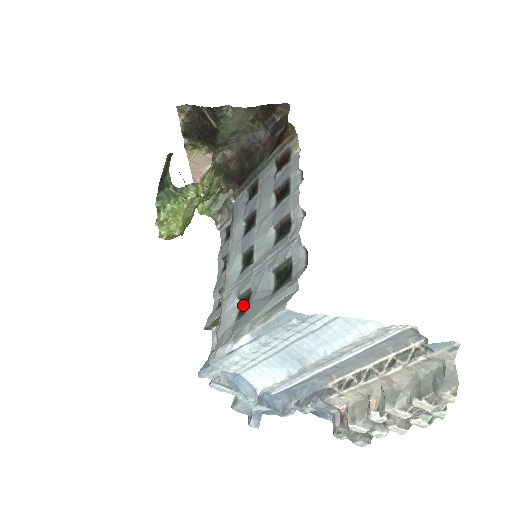
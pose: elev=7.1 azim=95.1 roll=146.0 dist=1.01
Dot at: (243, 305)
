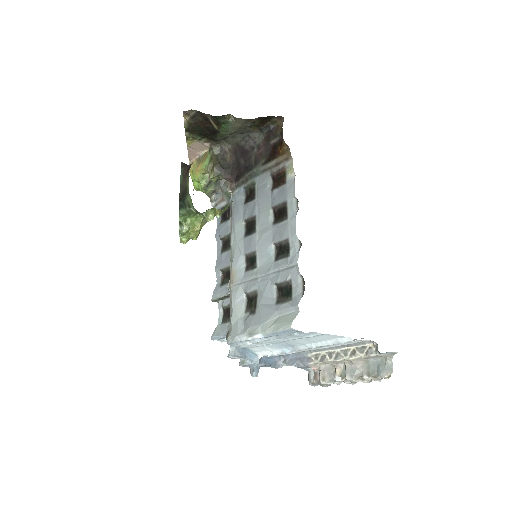
Dot at: (251, 303)
